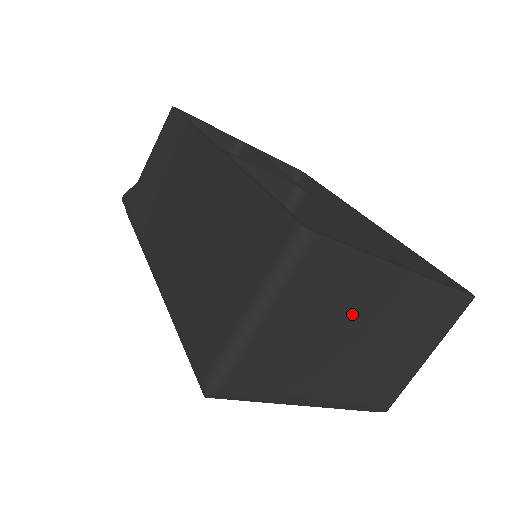
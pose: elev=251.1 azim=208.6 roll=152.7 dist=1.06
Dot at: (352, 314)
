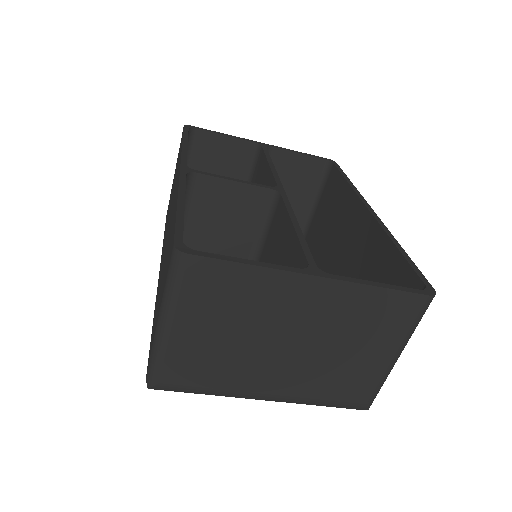
Dot at: (267, 319)
